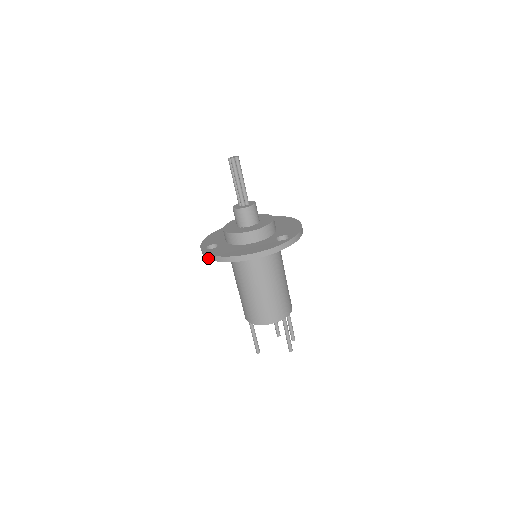
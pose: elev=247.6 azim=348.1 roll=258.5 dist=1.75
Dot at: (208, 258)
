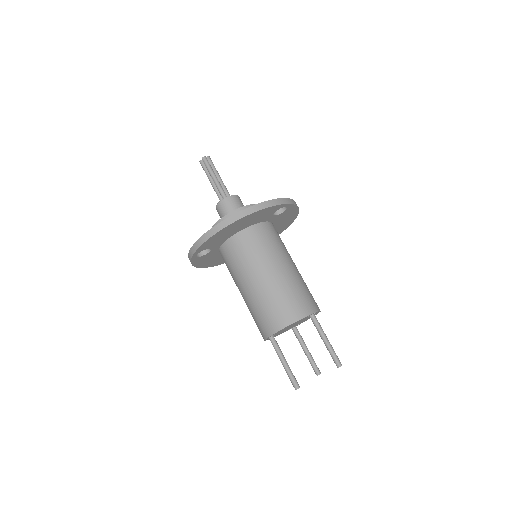
Dot at: (198, 247)
